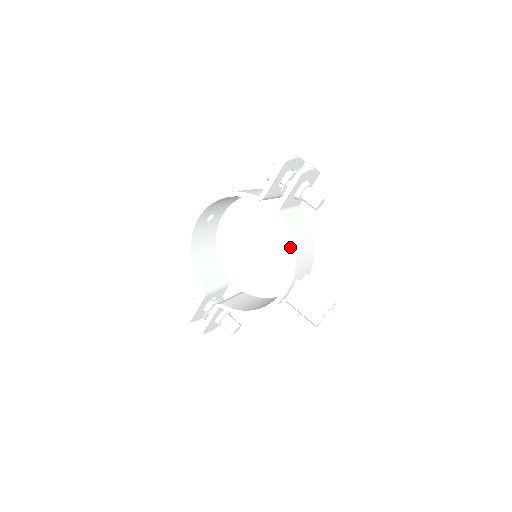
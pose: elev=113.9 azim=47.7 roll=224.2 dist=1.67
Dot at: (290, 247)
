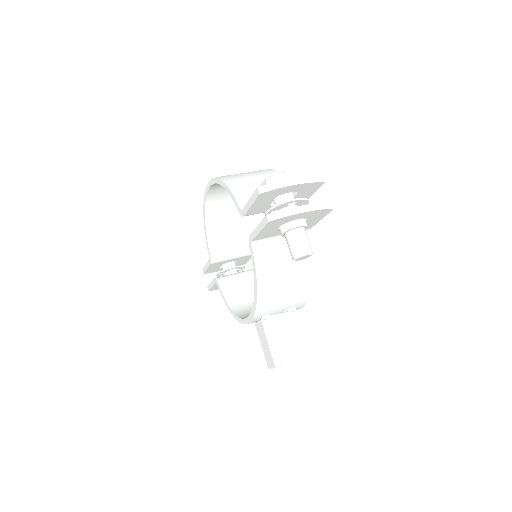
Dot at: (254, 286)
